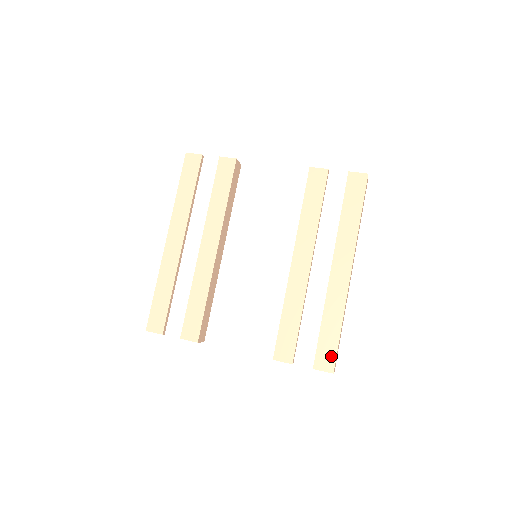
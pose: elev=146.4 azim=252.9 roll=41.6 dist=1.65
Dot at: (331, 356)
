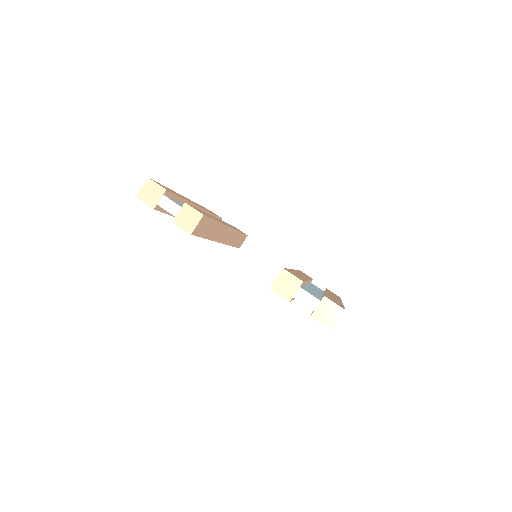
Dot at: occluded
